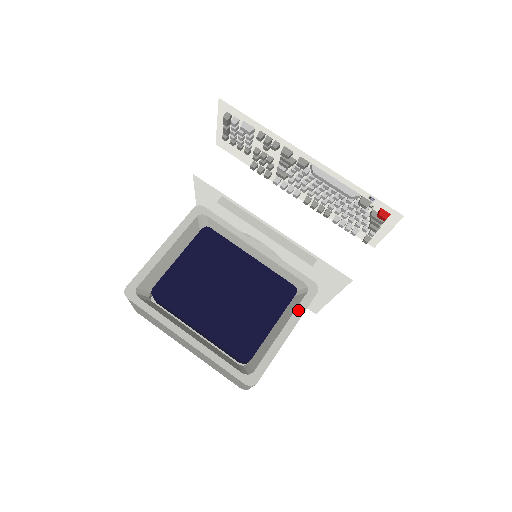
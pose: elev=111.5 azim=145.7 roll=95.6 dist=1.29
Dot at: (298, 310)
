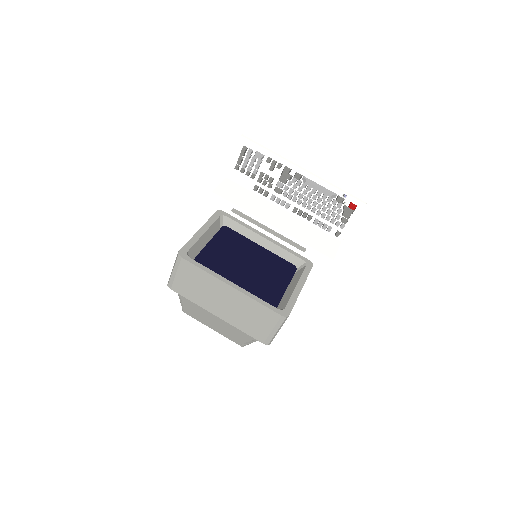
Dot at: (304, 274)
